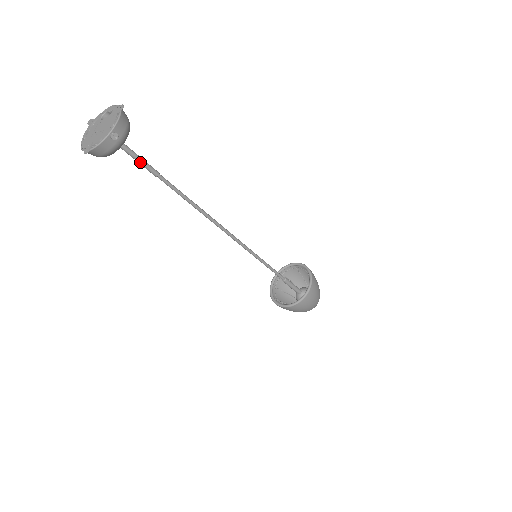
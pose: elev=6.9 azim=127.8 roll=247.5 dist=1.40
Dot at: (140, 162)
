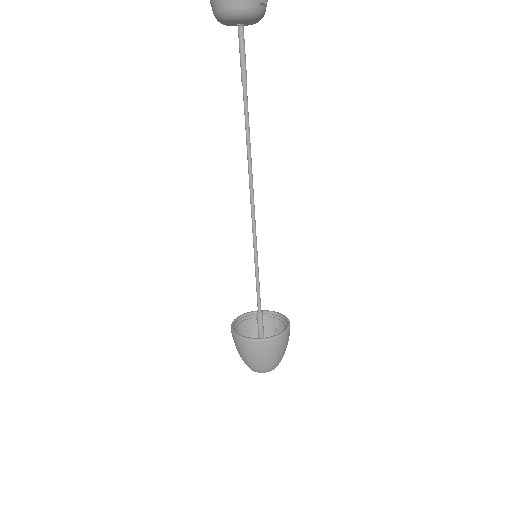
Dot at: (243, 58)
